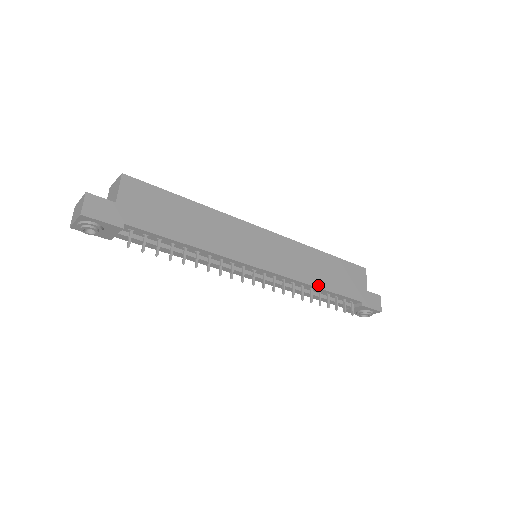
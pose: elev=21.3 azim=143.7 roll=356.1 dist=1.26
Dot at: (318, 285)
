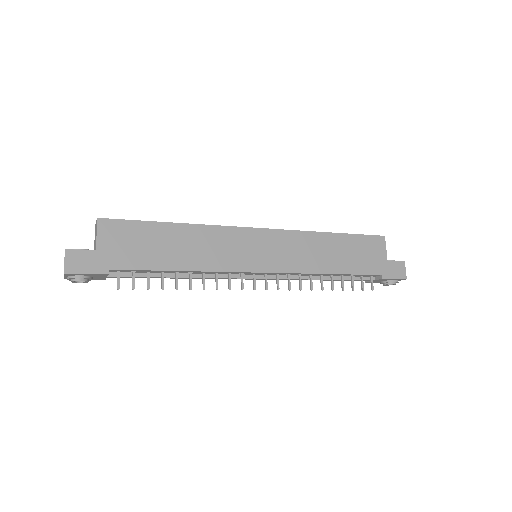
Dot at: (327, 271)
